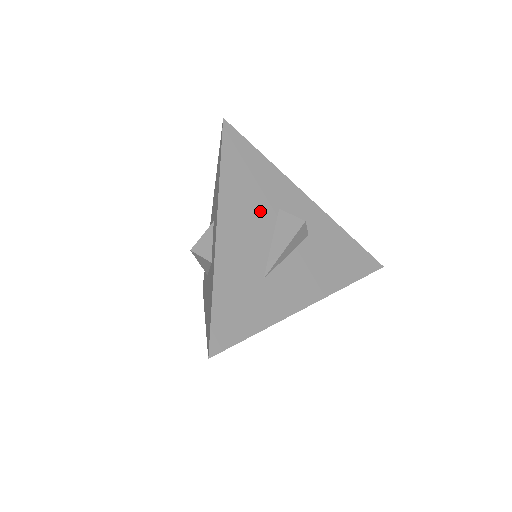
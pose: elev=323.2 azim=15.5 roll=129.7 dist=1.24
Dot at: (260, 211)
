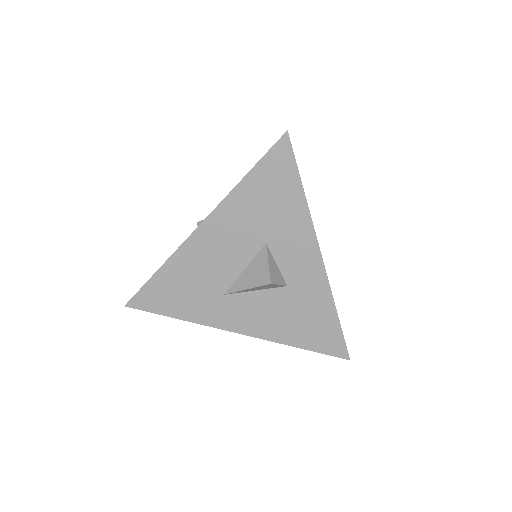
Dot at: occluded
